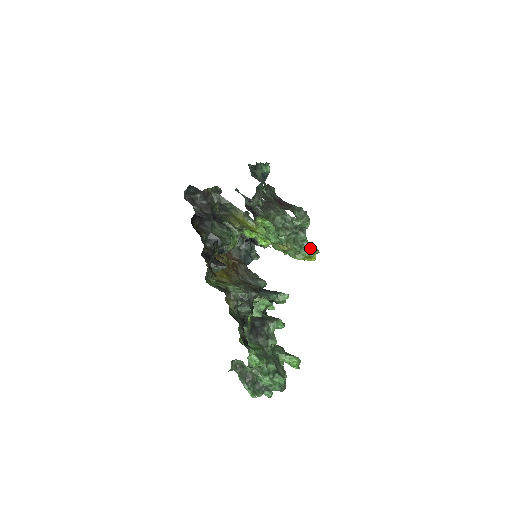
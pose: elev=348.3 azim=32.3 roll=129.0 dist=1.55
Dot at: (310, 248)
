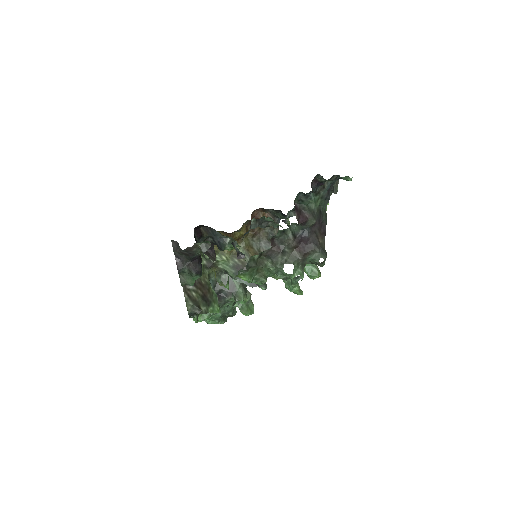
Dot at: (292, 291)
